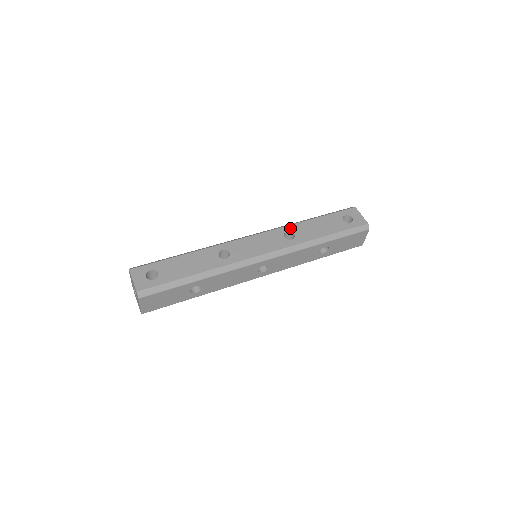
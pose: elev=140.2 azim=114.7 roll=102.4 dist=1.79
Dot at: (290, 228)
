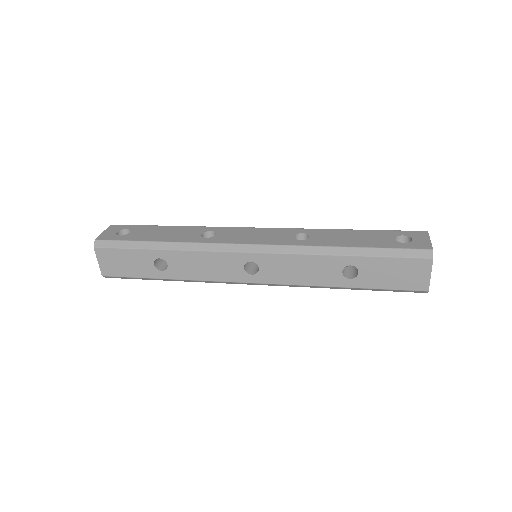
Dot at: (310, 231)
